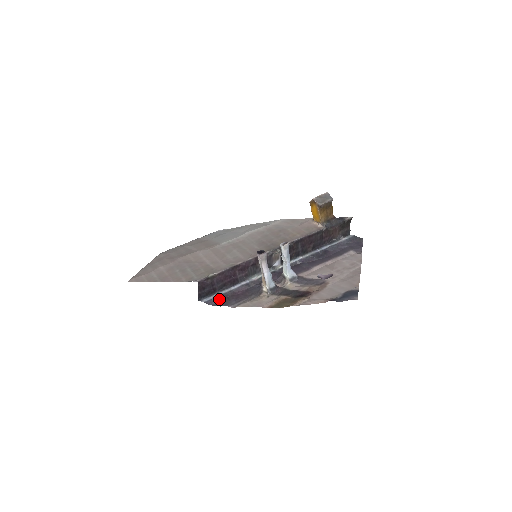
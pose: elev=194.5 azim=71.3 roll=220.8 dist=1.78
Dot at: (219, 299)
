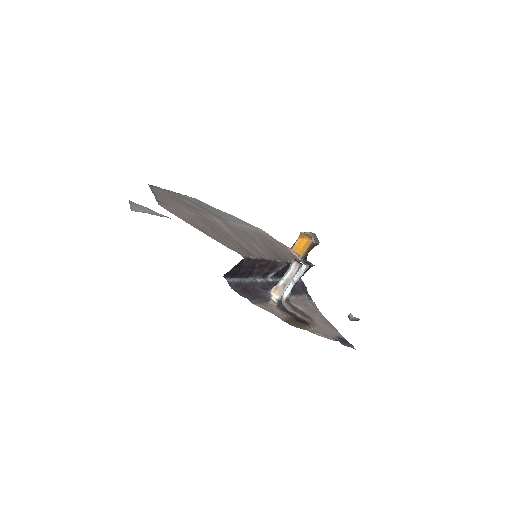
Dot at: (237, 286)
